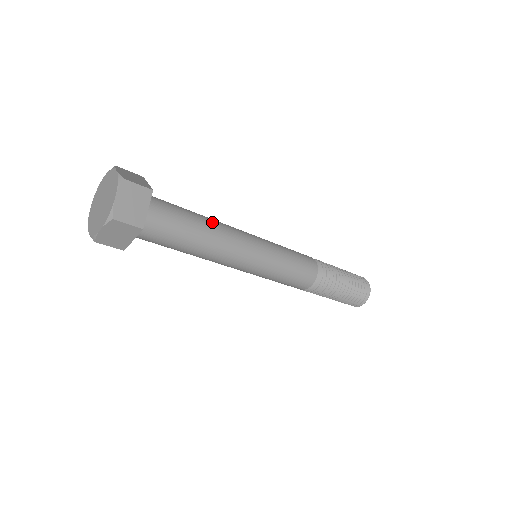
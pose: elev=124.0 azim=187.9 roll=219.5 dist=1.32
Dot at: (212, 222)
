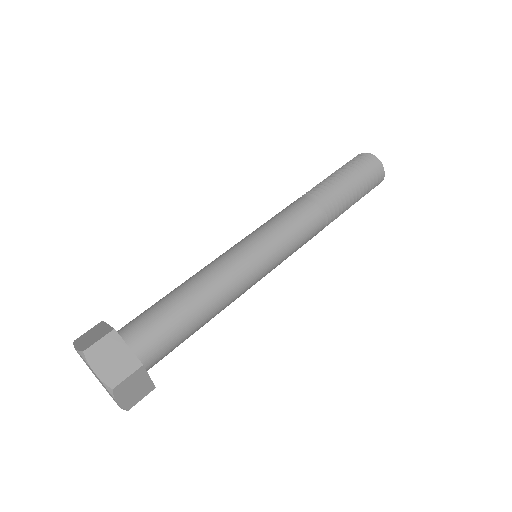
Dot at: (190, 283)
